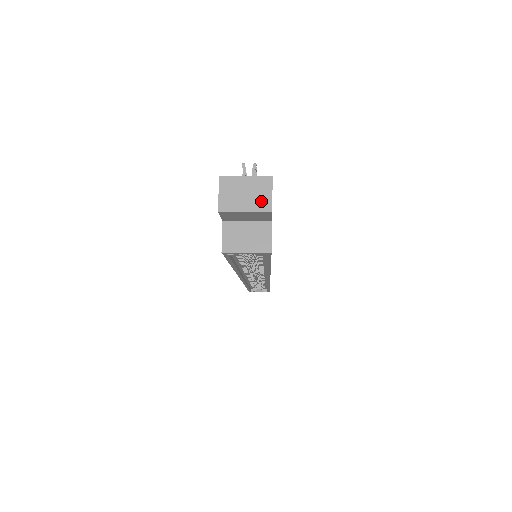
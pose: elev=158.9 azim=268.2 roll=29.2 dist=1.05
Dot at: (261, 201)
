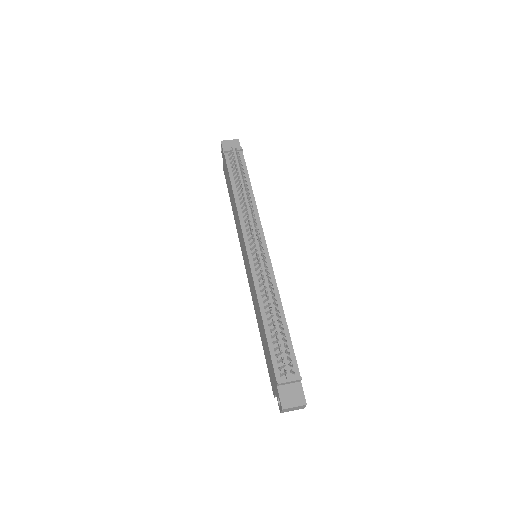
Dot at: (300, 408)
